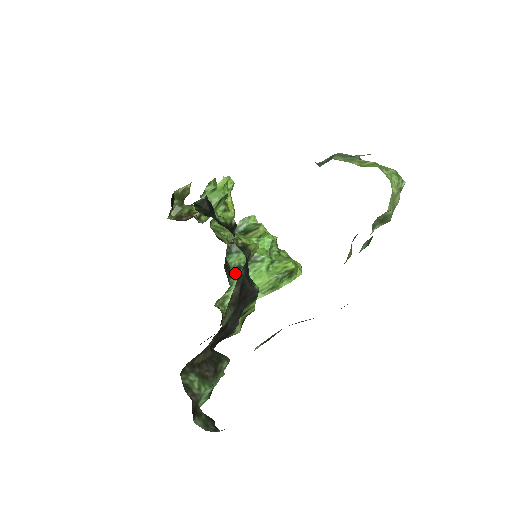
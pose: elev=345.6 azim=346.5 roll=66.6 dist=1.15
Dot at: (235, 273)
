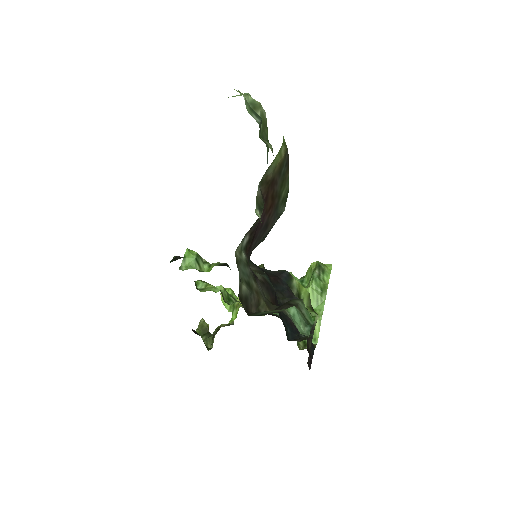
Dot at: occluded
